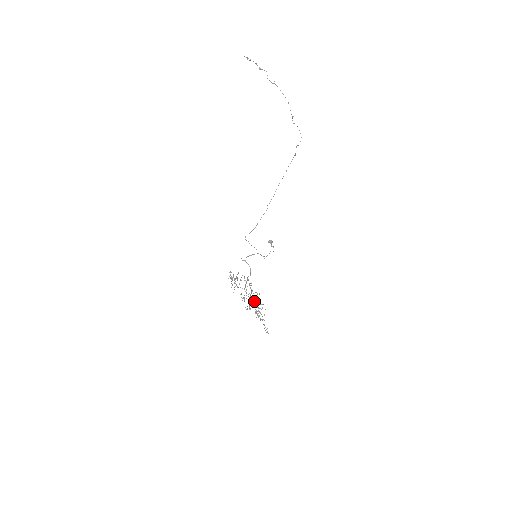
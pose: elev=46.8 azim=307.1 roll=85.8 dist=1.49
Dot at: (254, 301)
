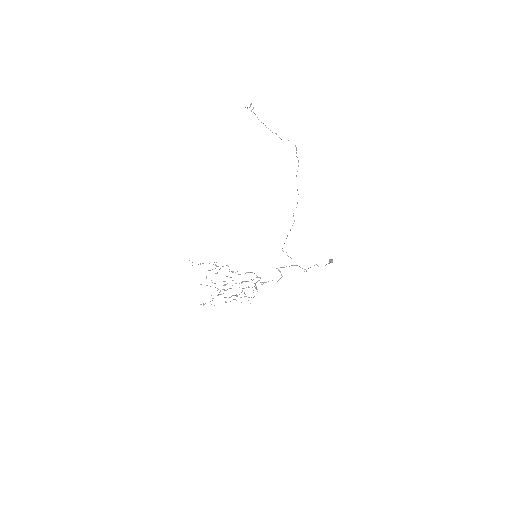
Dot at: (241, 292)
